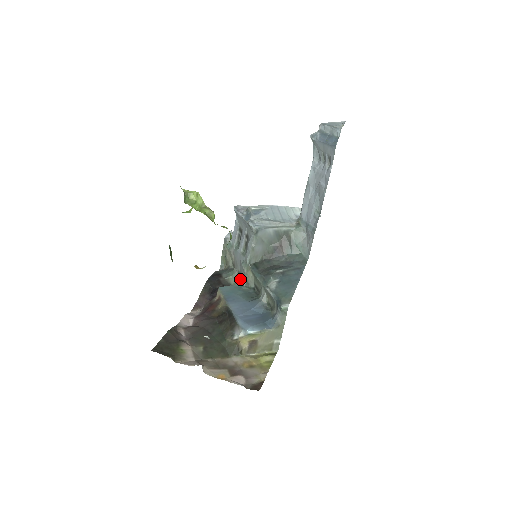
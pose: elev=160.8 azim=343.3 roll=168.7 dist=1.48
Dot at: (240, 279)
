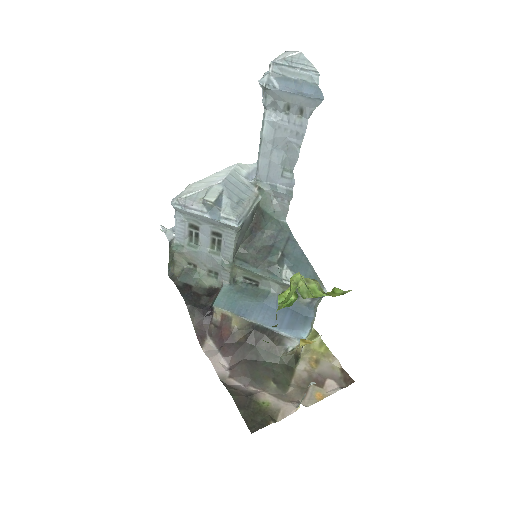
Dot at: (217, 278)
